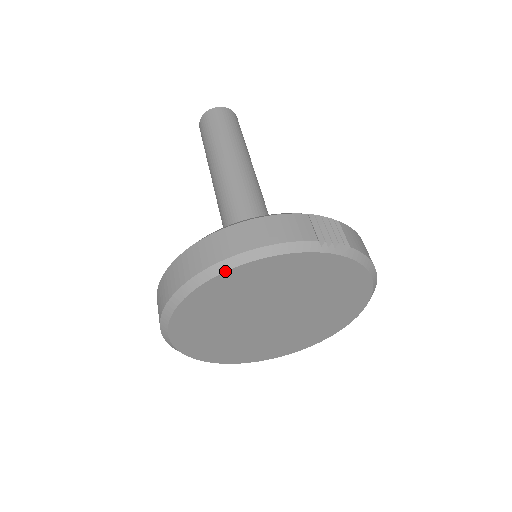
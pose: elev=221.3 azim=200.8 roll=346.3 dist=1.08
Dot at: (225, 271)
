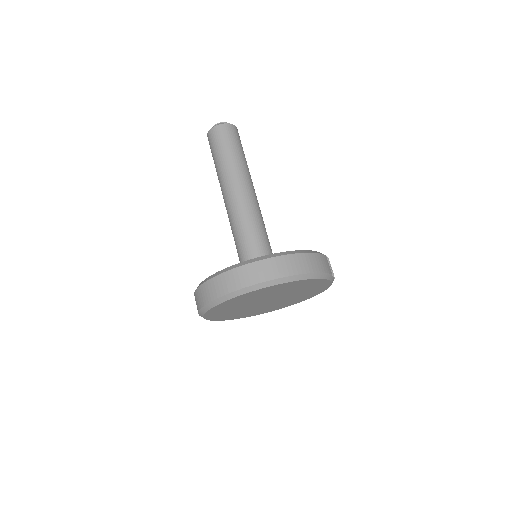
Dot at: (296, 281)
